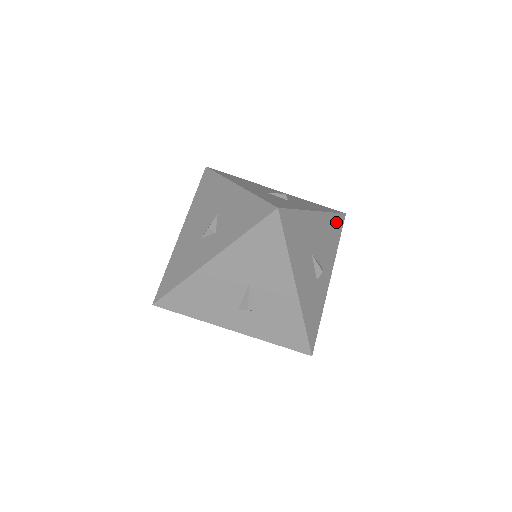
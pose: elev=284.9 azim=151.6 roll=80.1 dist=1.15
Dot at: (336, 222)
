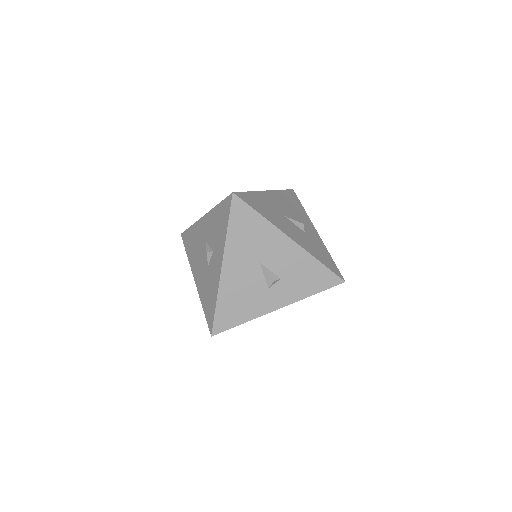
Dot at: (289, 195)
